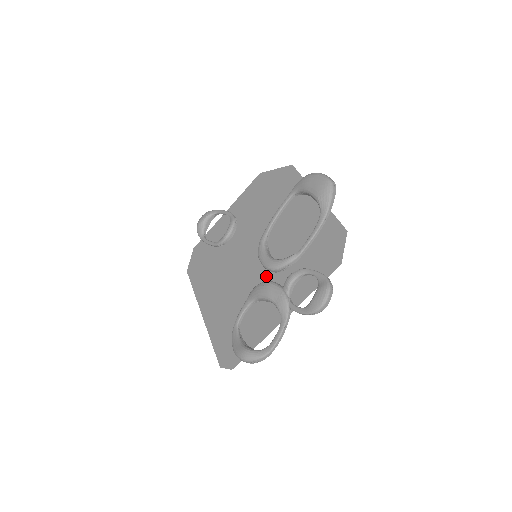
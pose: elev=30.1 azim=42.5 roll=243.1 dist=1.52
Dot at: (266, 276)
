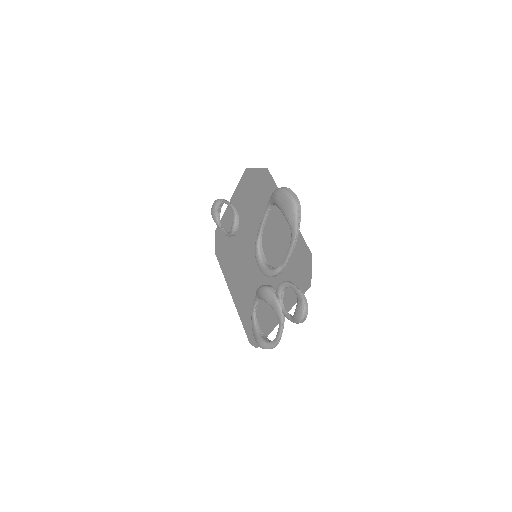
Dot at: (265, 277)
